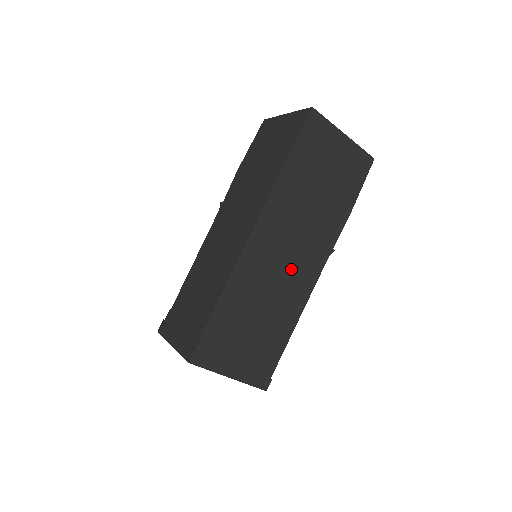
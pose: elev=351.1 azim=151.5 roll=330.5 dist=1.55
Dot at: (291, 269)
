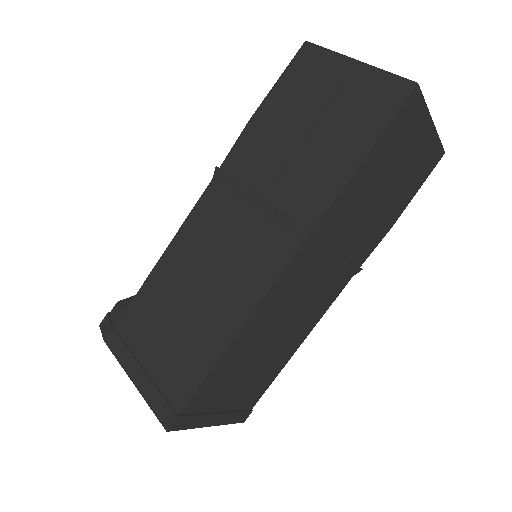
Dot at: (311, 300)
